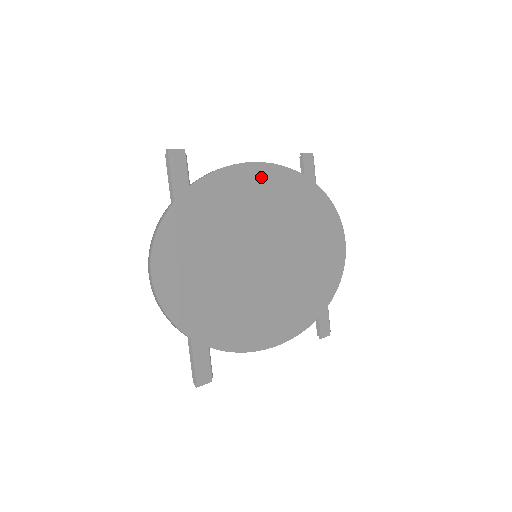
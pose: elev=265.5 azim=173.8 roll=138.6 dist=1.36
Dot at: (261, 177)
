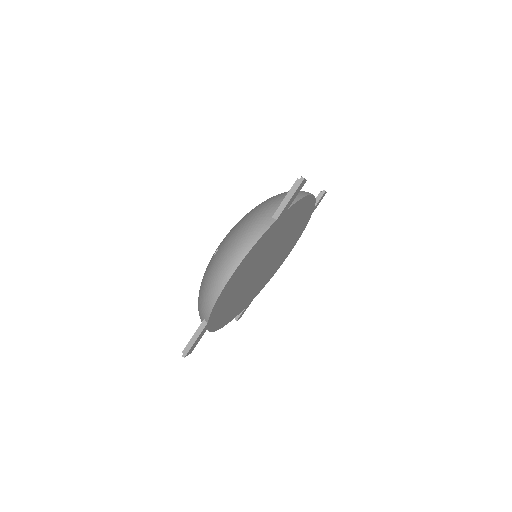
Dot at: (306, 206)
